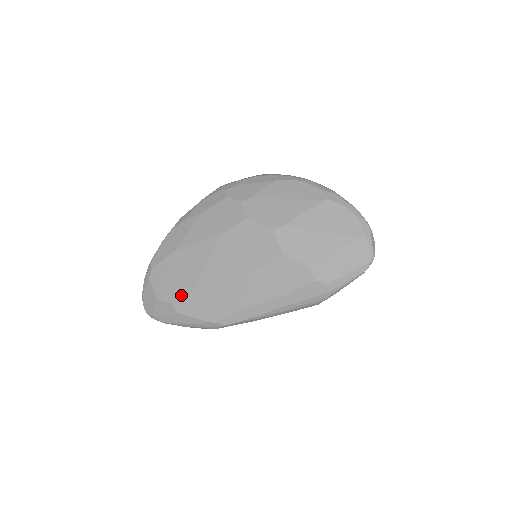
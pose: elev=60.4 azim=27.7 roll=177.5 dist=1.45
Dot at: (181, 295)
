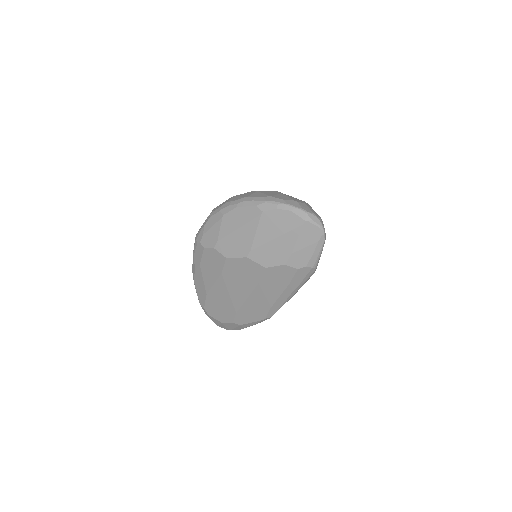
Dot at: (233, 316)
